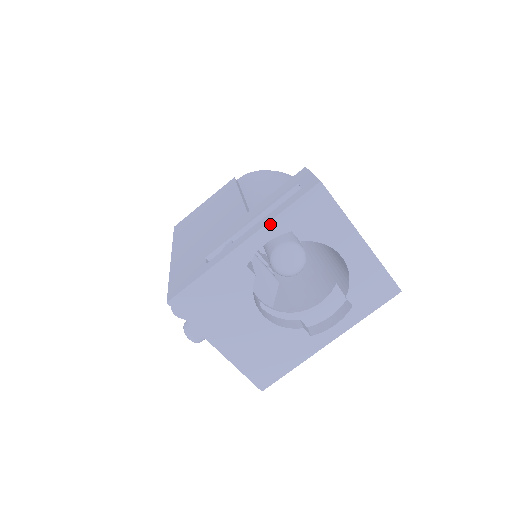
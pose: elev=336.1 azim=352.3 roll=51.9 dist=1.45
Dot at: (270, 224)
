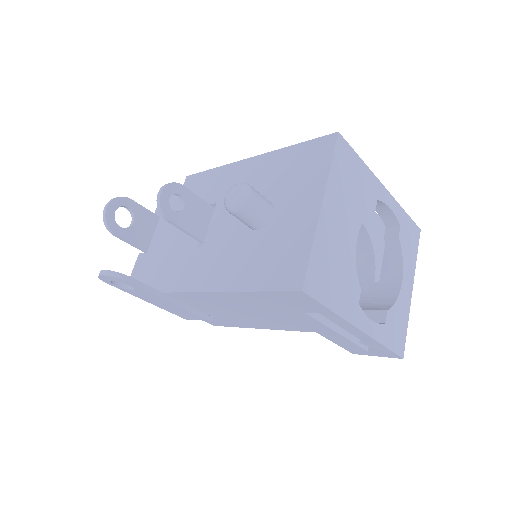
Dot at: (398, 205)
